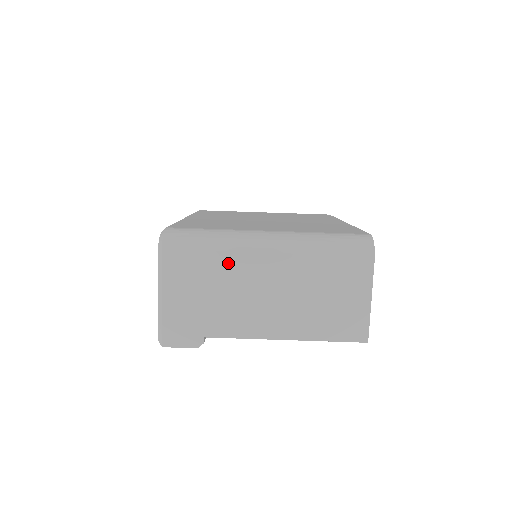
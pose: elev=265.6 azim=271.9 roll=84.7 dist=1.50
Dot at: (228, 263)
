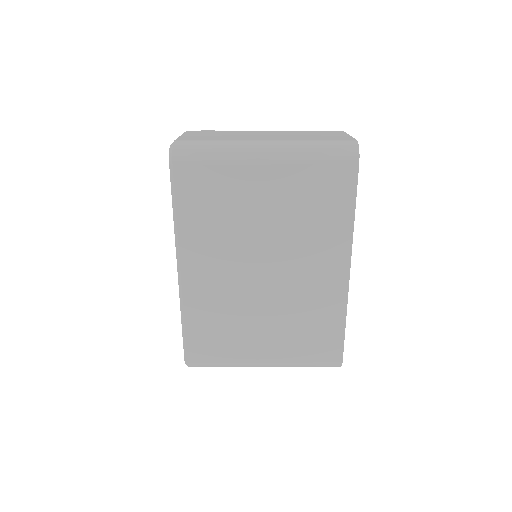
Dot at: occluded
